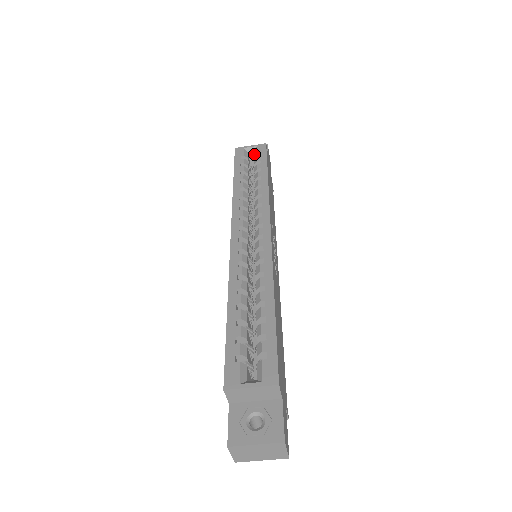
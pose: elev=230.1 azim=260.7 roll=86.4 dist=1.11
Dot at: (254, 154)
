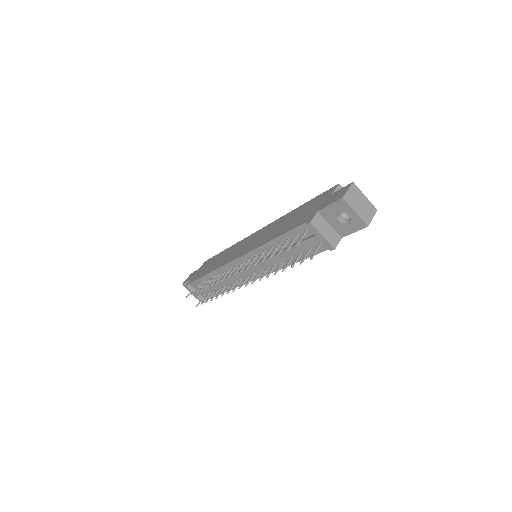
Dot at: occluded
